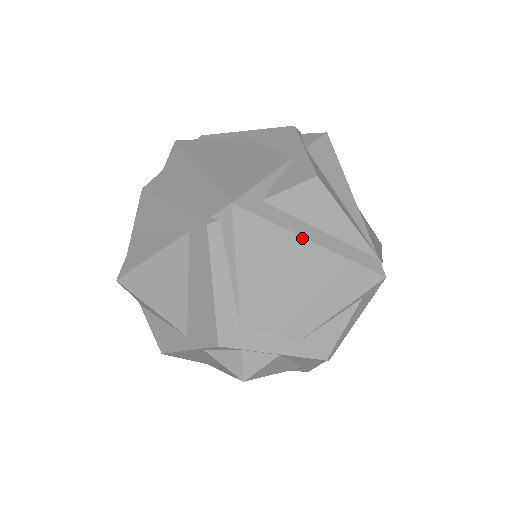
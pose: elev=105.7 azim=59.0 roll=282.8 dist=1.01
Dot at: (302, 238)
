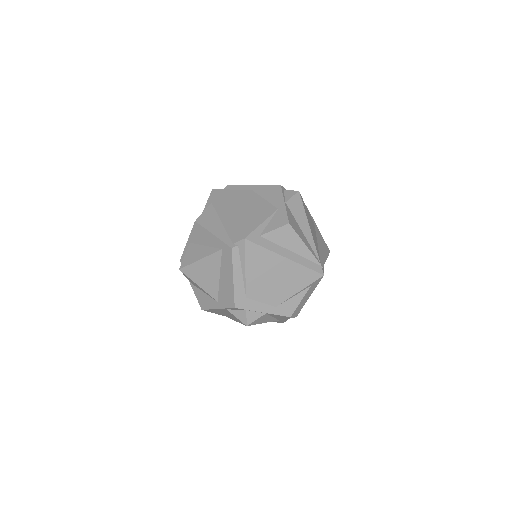
Dot at: (280, 255)
